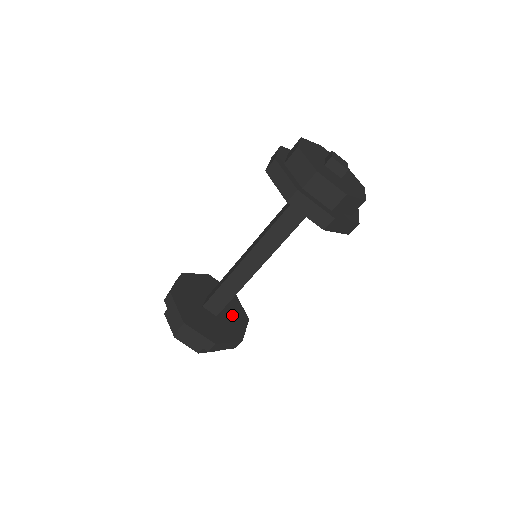
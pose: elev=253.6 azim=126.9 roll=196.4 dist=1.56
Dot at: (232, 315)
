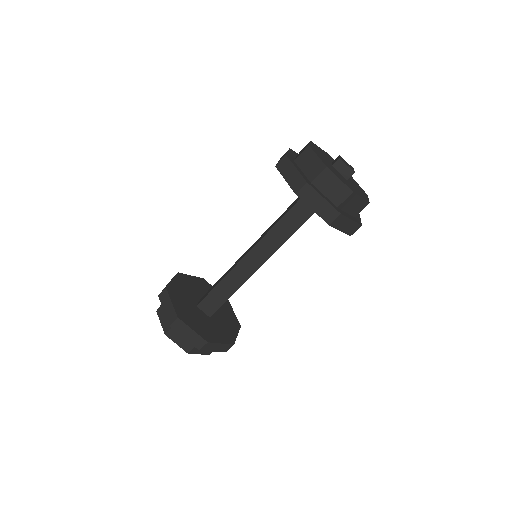
Dot at: (225, 319)
